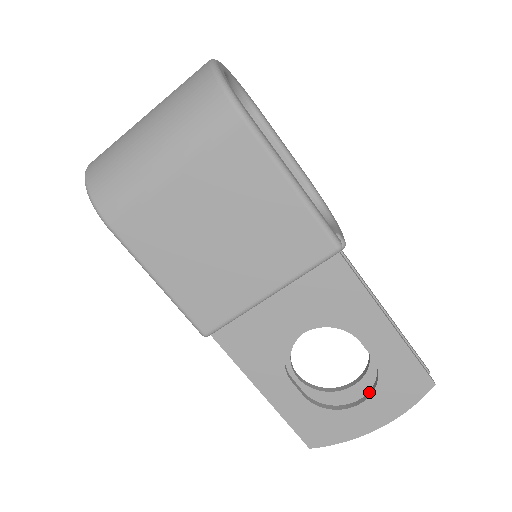
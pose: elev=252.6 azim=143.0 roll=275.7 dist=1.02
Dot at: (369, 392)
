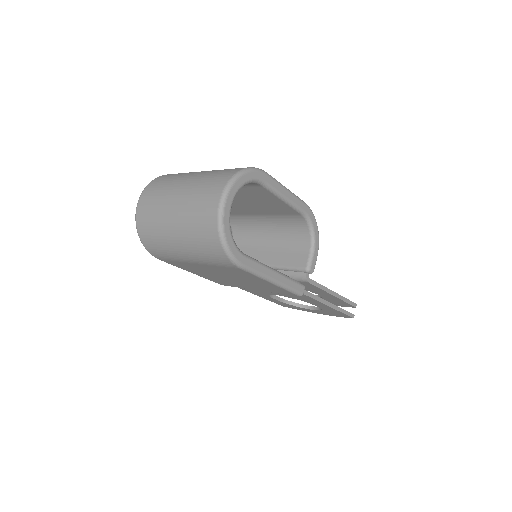
Dot at: (318, 308)
